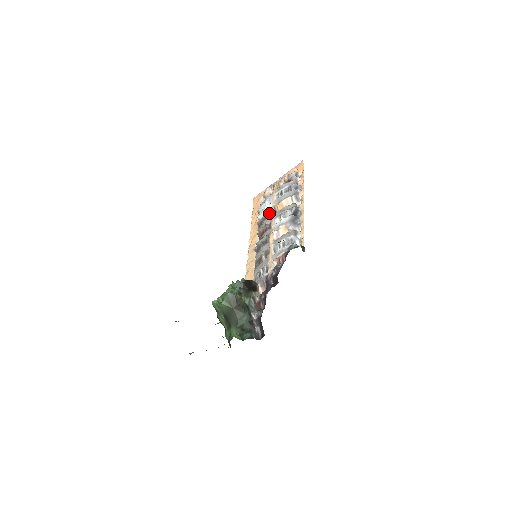
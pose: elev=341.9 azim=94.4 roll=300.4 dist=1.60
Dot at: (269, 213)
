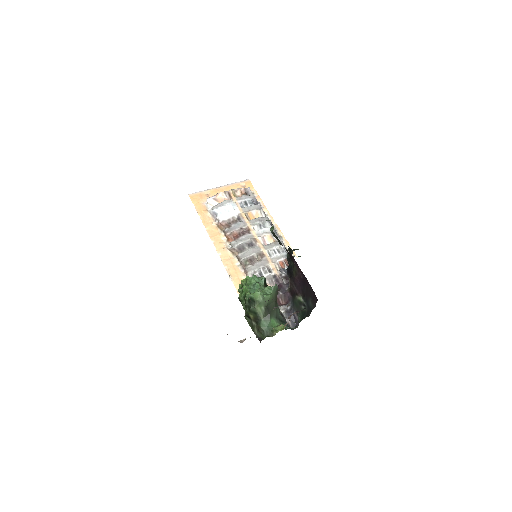
Dot at: (240, 218)
